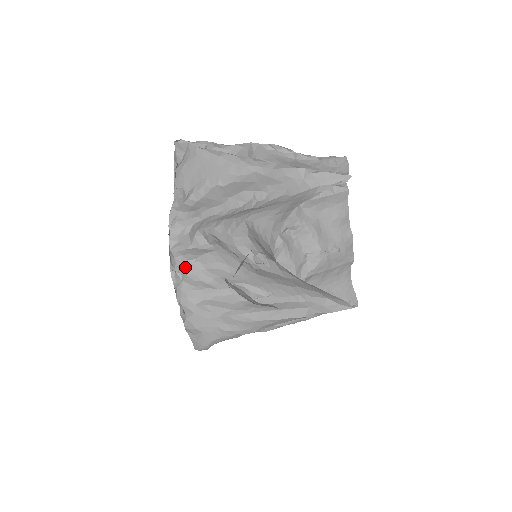
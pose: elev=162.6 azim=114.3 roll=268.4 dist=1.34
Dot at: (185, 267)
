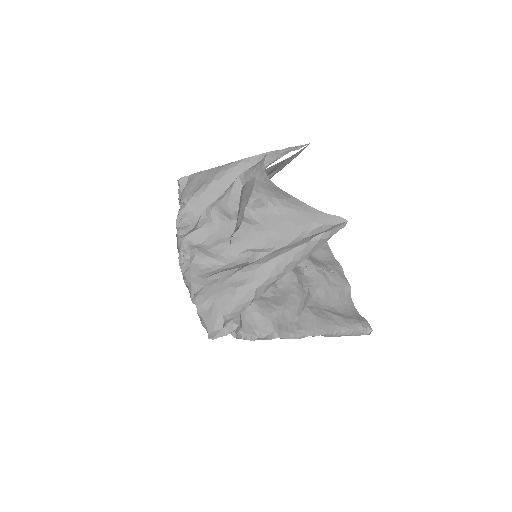
Dot at: (193, 249)
